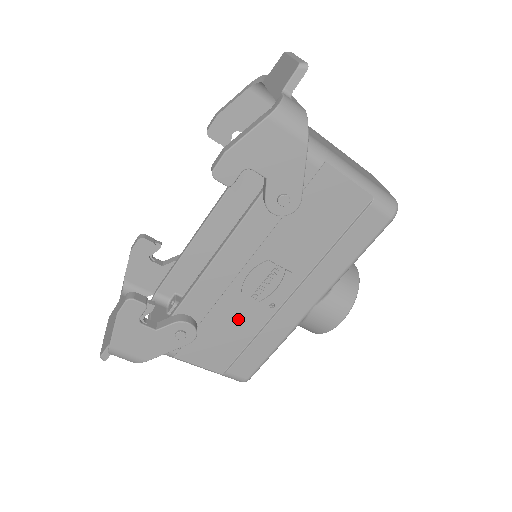
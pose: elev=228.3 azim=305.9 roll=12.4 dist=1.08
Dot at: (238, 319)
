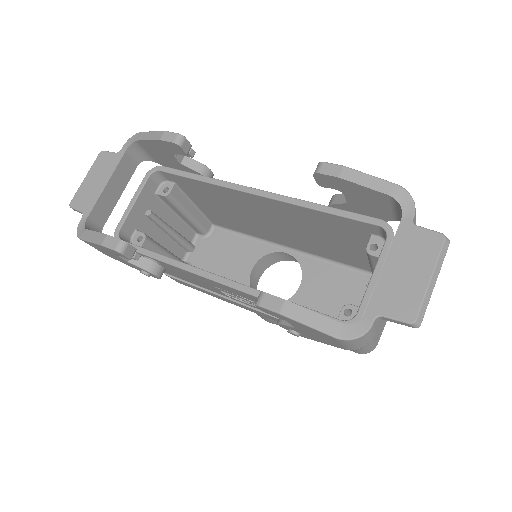
Dot at: (200, 283)
